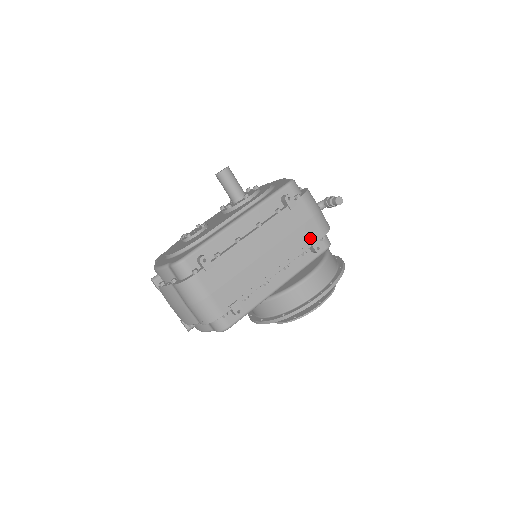
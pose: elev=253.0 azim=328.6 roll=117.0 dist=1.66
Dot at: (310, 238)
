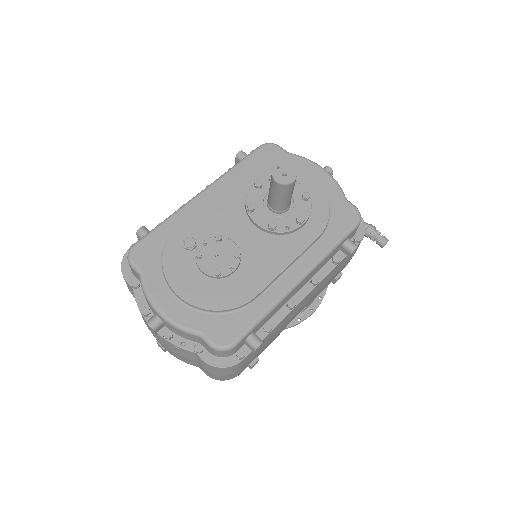
Dot at: (338, 274)
